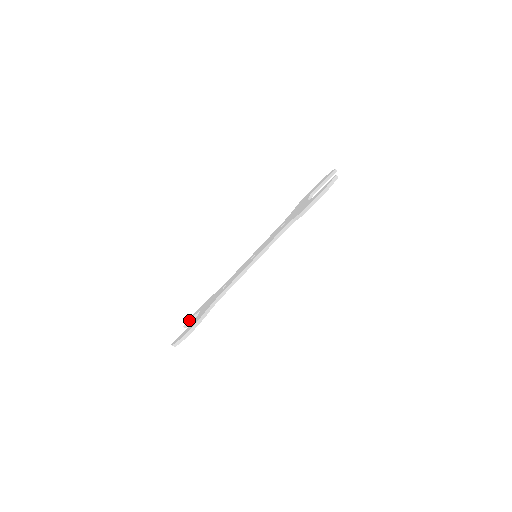
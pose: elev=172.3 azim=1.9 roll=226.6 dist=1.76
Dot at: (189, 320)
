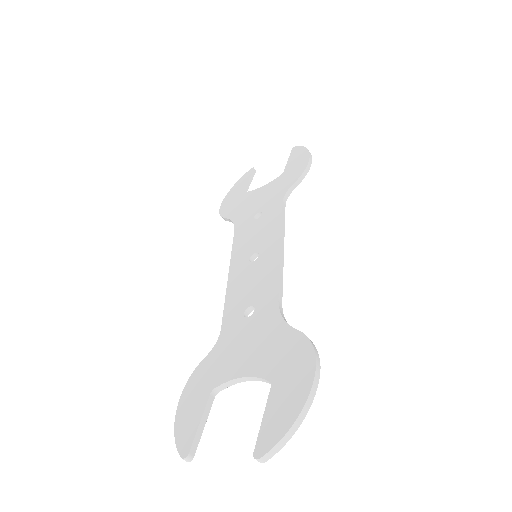
Dot at: (196, 428)
